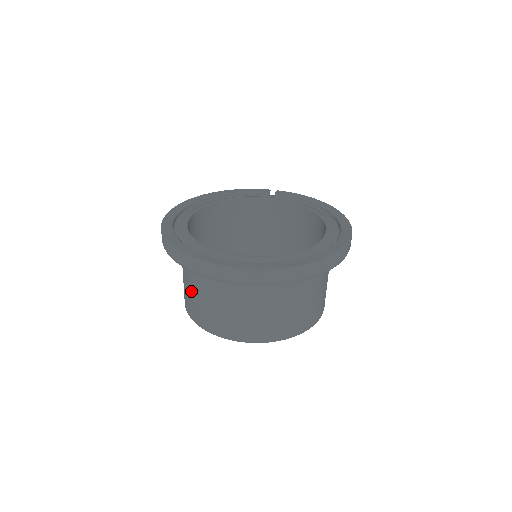
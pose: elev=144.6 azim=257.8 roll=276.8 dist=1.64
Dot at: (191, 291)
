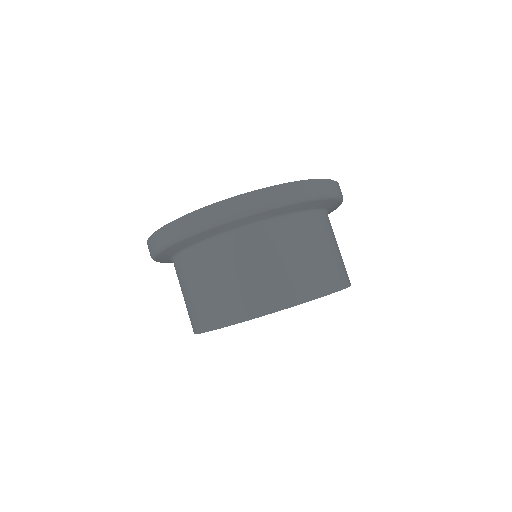
Dot at: occluded
